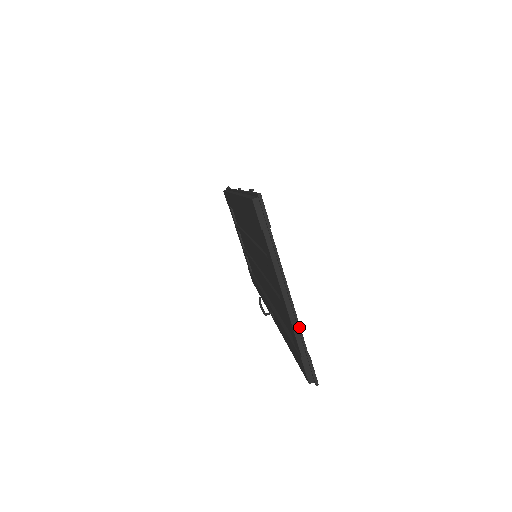
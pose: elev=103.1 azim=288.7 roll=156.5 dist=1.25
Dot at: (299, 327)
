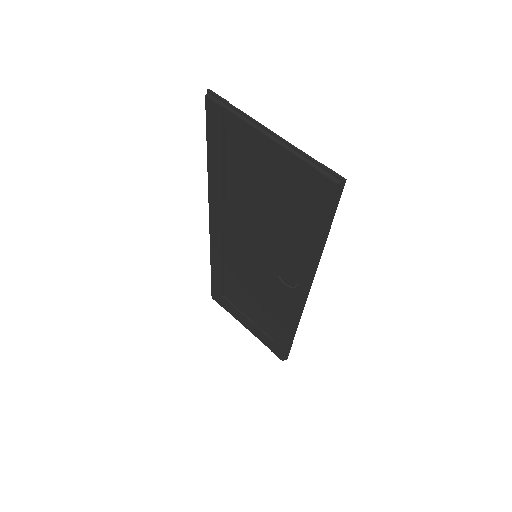
Dot at: (296, 148)
